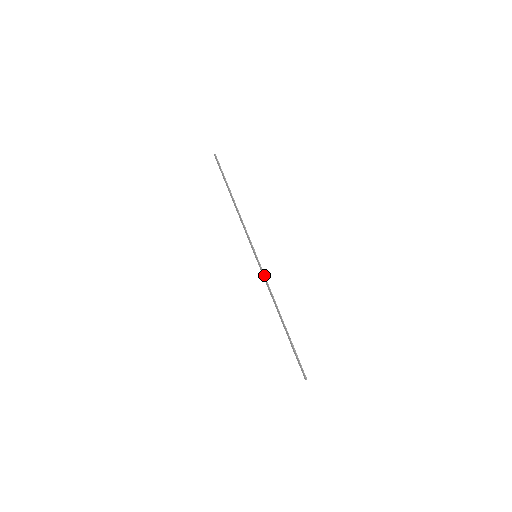
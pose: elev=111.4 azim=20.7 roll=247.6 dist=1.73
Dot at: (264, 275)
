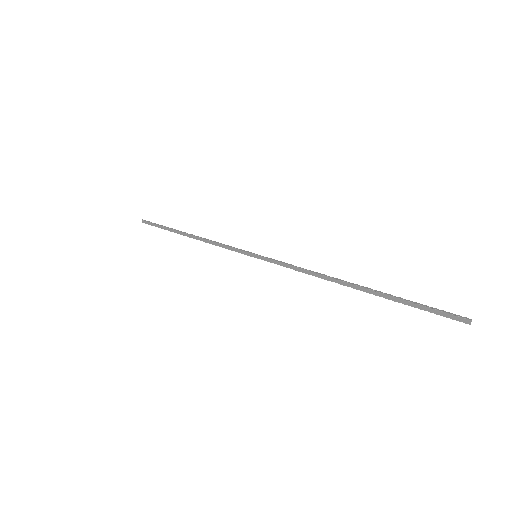
Dot at: (282, 263)
